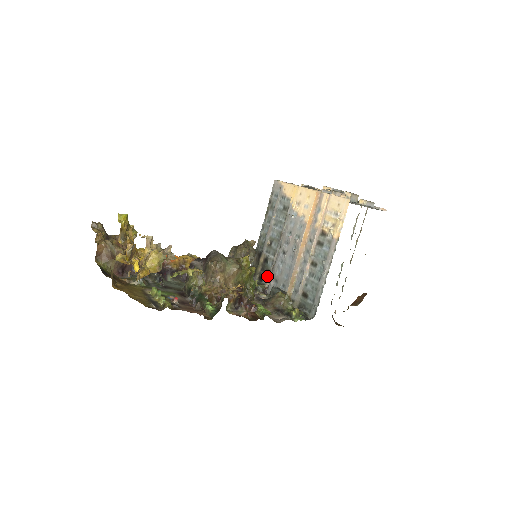
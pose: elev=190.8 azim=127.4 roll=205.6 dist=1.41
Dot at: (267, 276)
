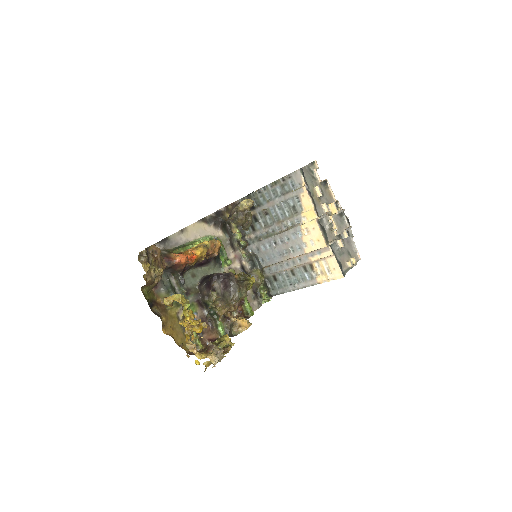
Dot at: (251, 230)
